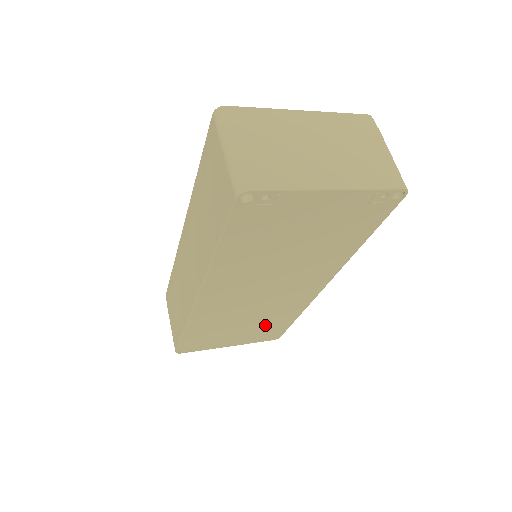
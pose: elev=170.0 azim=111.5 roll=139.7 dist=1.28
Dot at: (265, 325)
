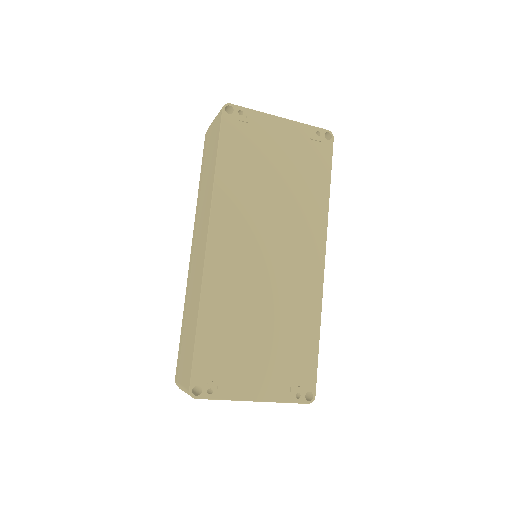
Dot at: (287, 344)
